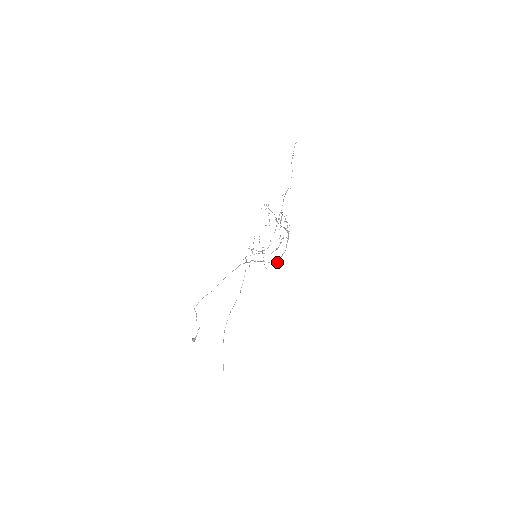
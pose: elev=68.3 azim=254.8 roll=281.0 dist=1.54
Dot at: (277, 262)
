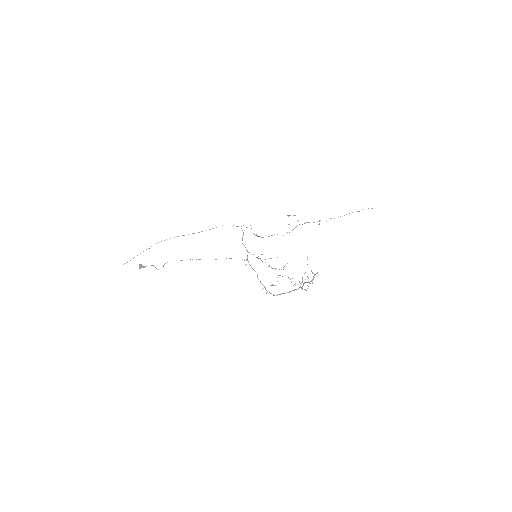
Dot at: occluded
